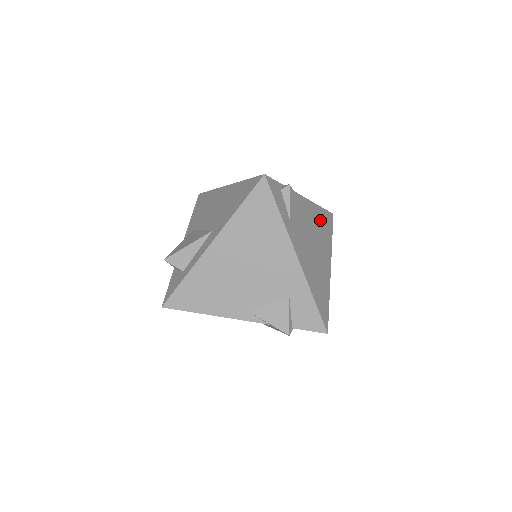
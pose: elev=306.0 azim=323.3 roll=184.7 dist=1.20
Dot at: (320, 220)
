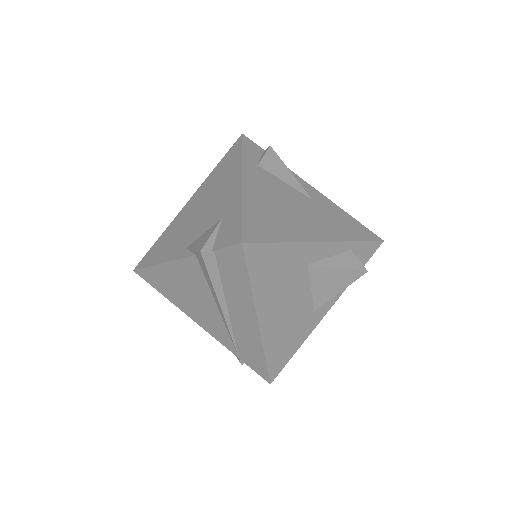
Dot at: (336, 215)
